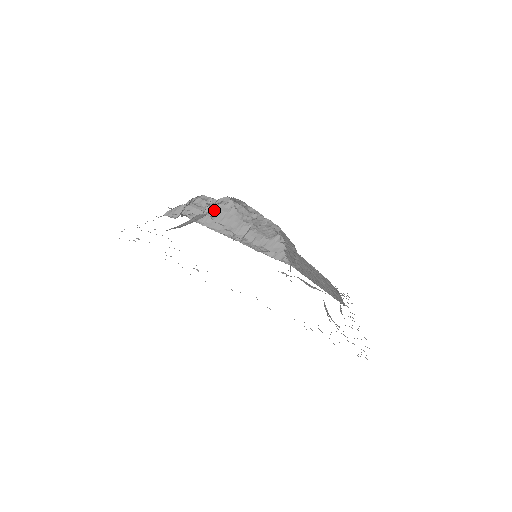
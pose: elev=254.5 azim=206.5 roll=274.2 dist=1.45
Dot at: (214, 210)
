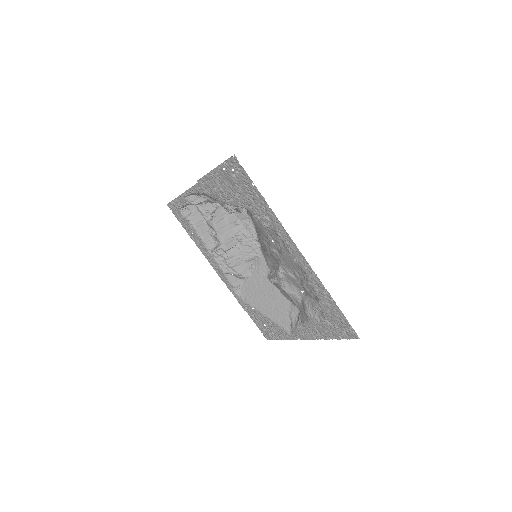
Dot at: (219, 217)
